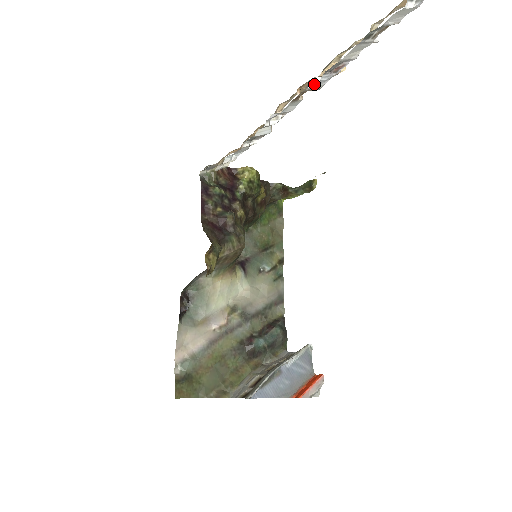
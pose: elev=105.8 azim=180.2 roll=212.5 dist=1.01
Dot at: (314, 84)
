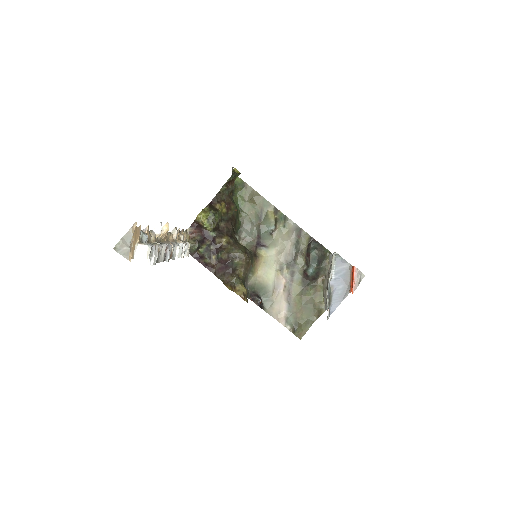
Dot at: (168, 261)
